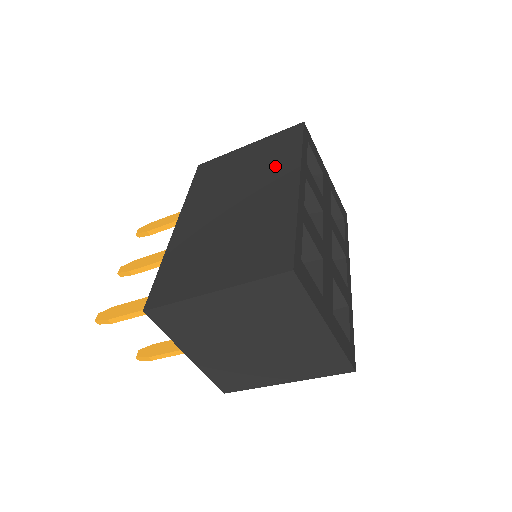
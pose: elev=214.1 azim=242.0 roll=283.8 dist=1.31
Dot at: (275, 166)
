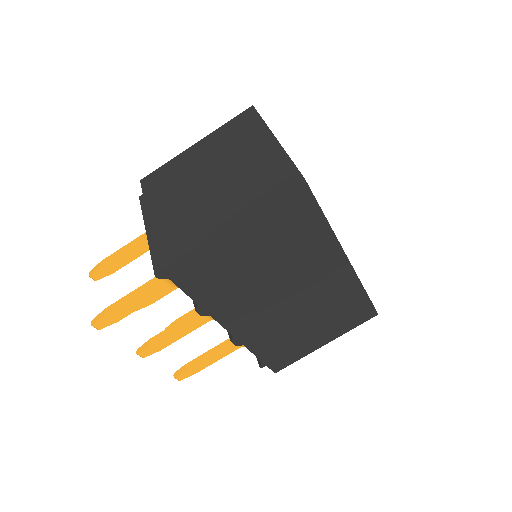
Dot at: occluded
